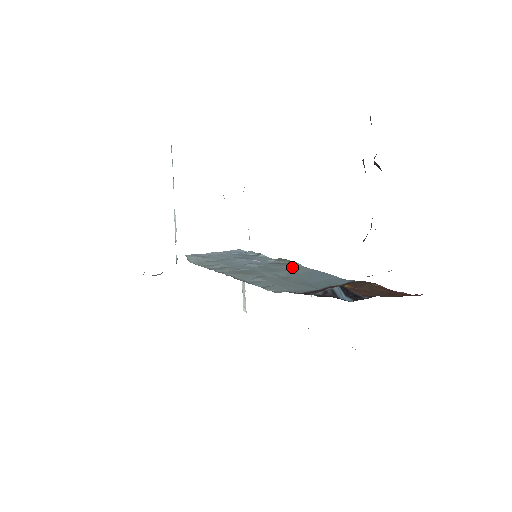
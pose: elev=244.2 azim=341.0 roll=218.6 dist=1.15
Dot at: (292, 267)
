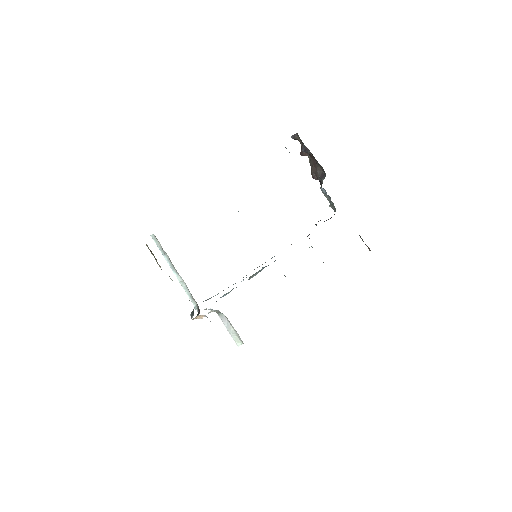
Dot at: occluded
